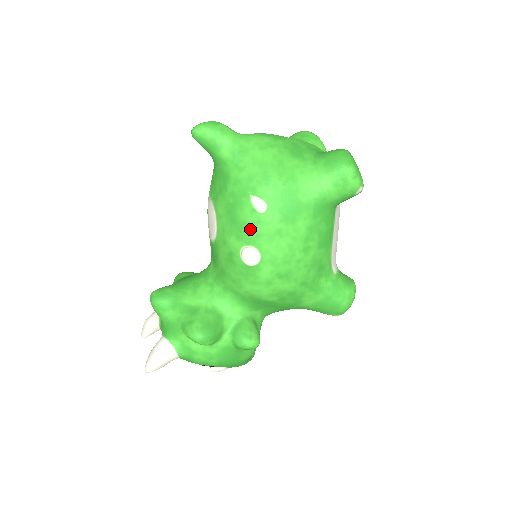
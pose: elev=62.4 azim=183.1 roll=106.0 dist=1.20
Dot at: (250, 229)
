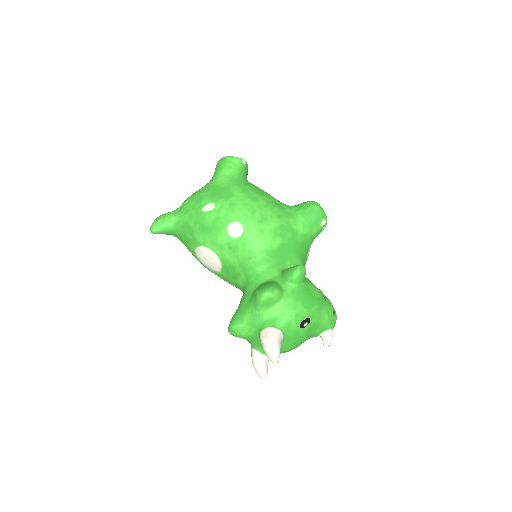
Dot at: (219, 220)
